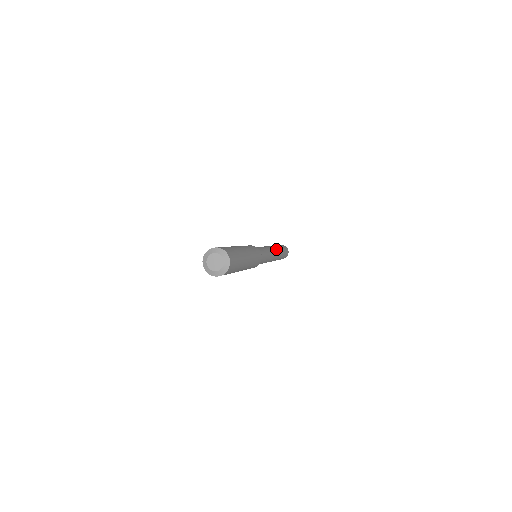
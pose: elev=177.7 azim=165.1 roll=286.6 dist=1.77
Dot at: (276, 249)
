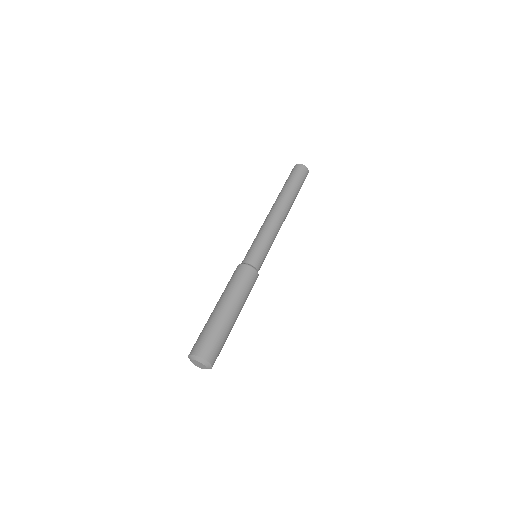
Dot at: (287, 210)
